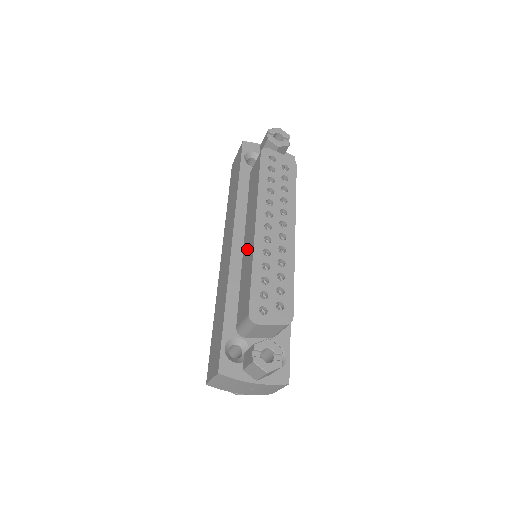
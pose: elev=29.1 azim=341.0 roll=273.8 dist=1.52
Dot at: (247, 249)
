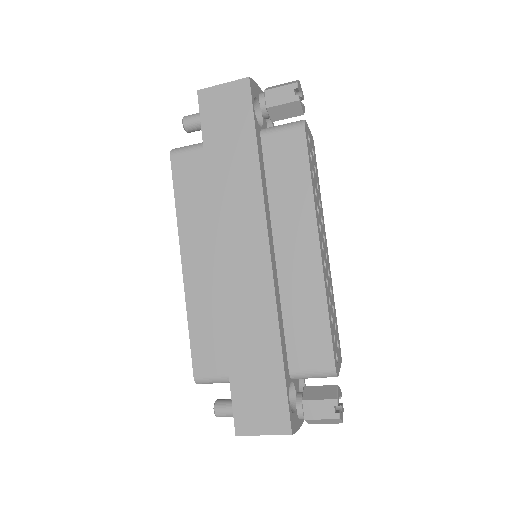
Dot at: (297, 271)
